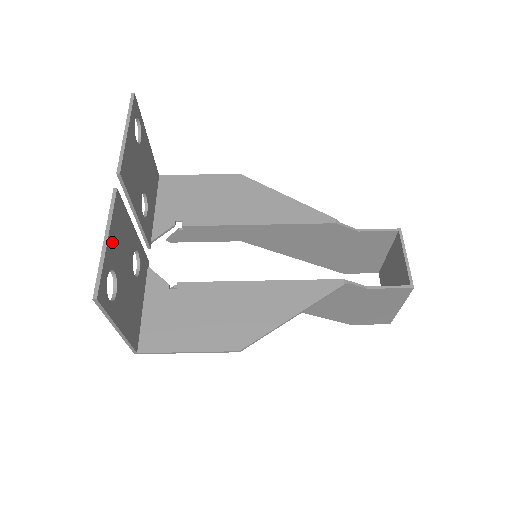
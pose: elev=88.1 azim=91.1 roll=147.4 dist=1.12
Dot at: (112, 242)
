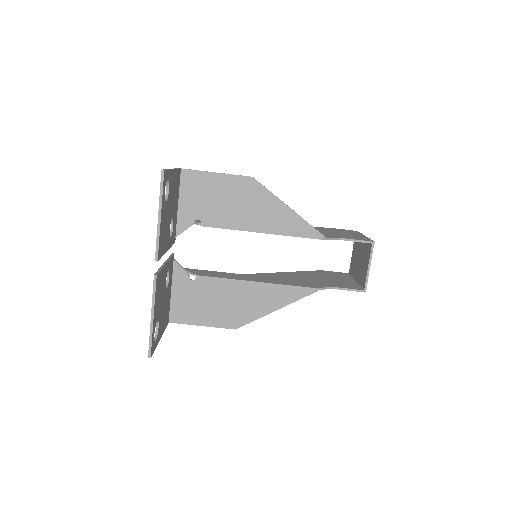
Dot at: (155, 311)
